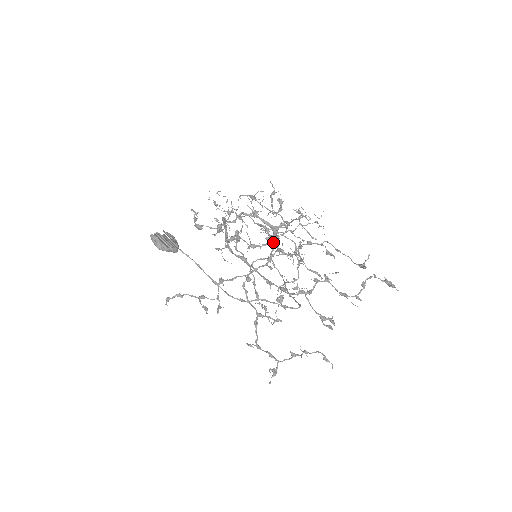
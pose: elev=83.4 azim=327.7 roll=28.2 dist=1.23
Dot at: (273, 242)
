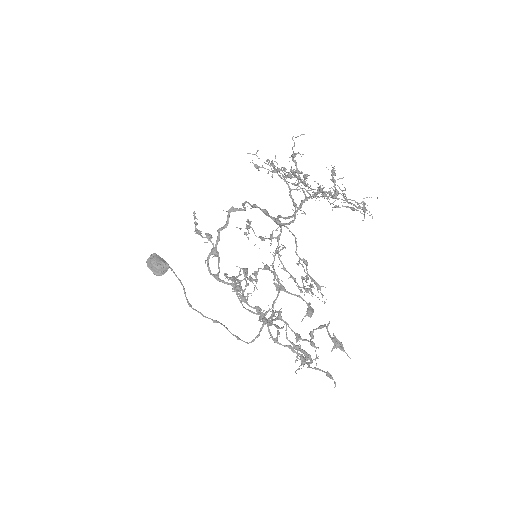
Dot at: (279, 234)
